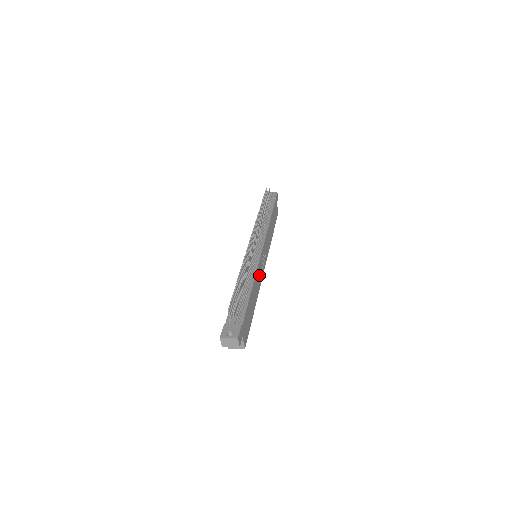
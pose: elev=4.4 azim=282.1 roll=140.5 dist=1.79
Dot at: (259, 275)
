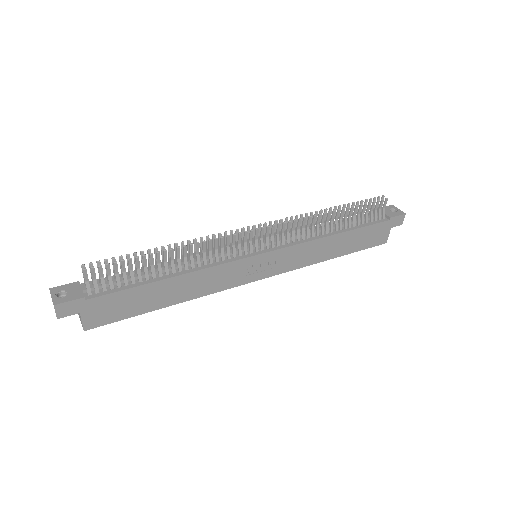
Dot at: (223, 277)
